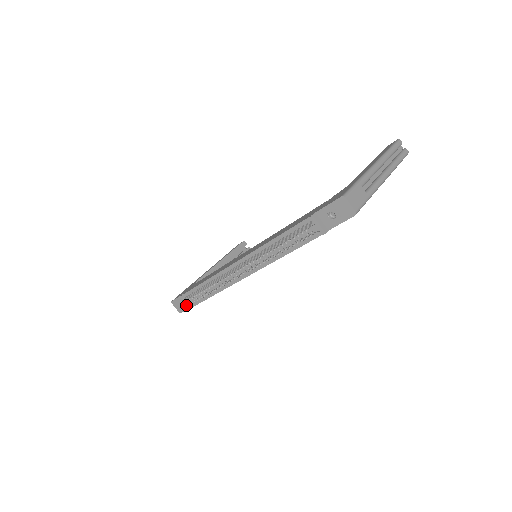
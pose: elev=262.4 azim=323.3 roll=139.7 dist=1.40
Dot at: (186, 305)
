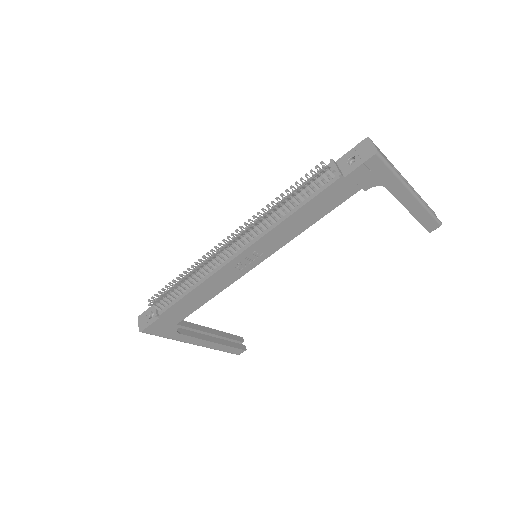
Dot at: (155, 300)
